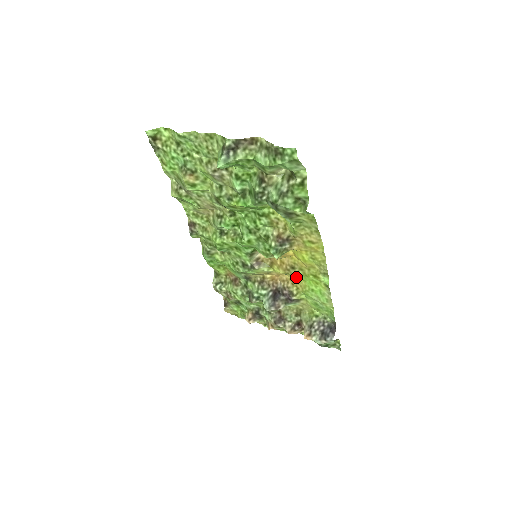
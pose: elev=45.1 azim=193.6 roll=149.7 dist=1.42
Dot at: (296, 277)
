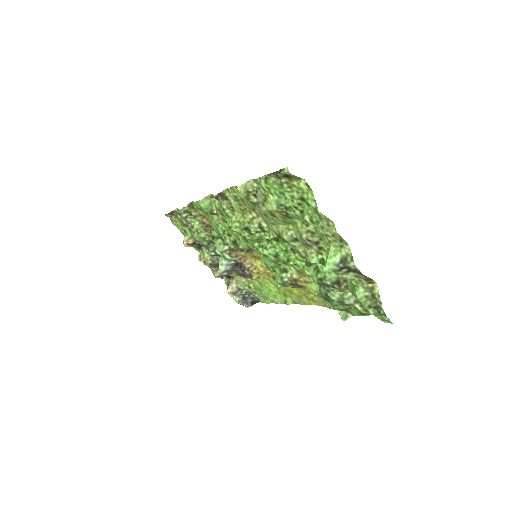
Dot at: (267, 277)
